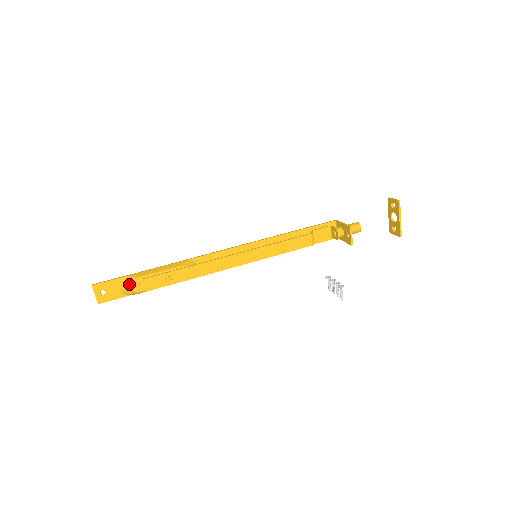
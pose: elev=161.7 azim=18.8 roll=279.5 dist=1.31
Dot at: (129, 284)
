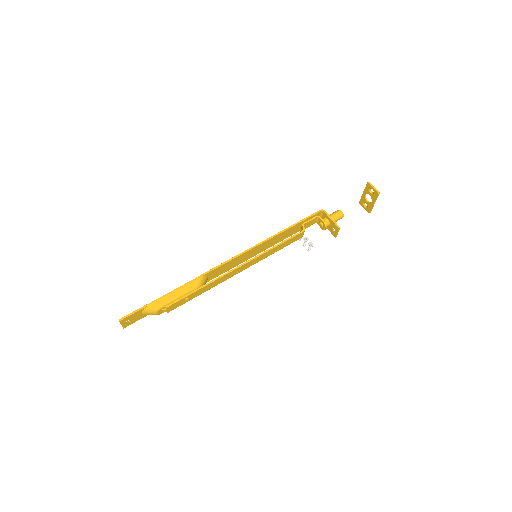
Dot at: (153, 312)
